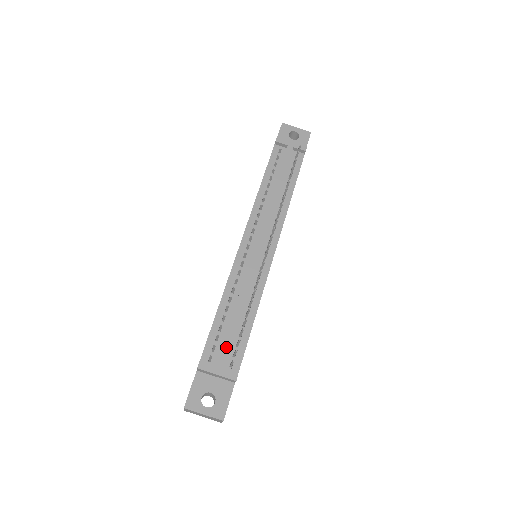
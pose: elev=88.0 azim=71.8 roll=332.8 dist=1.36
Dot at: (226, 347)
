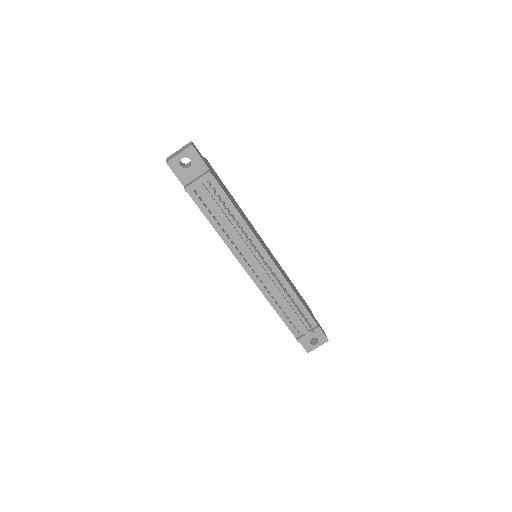
Dot at: (300, 324)
